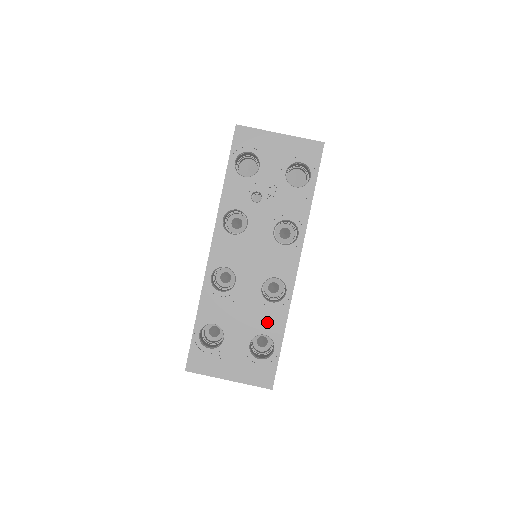
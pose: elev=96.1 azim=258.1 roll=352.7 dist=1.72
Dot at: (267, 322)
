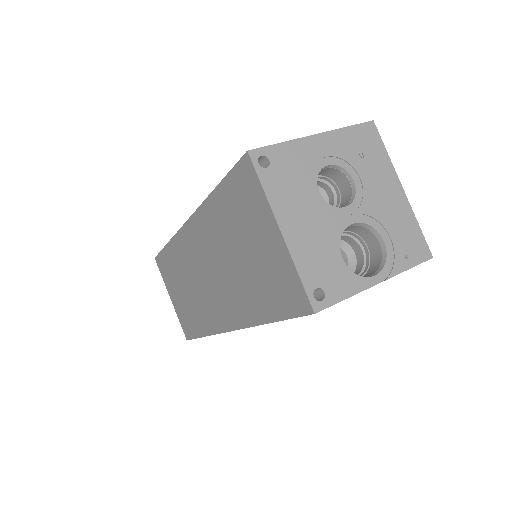
Dot at: occluded
